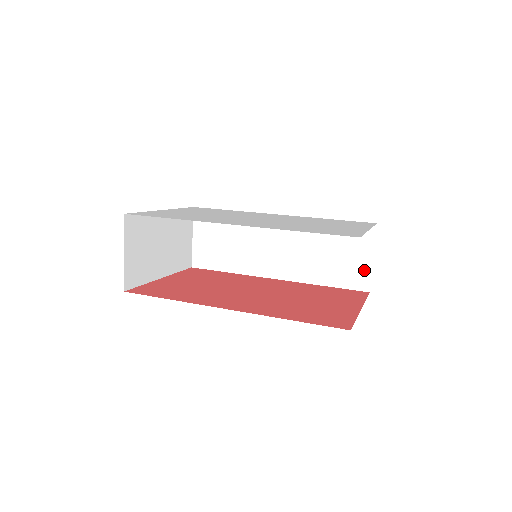
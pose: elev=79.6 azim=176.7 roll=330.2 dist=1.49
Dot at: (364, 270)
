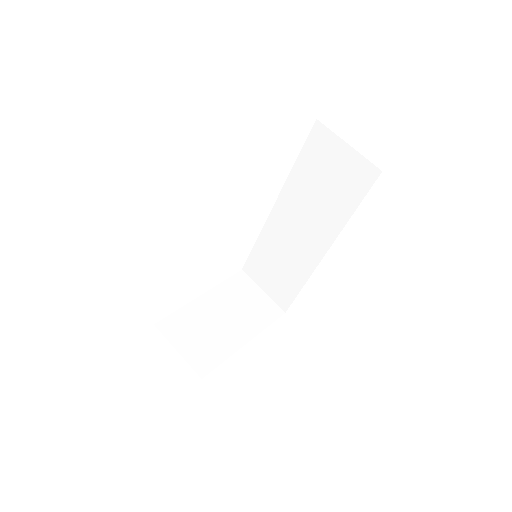
Dot at: (356, 162)
